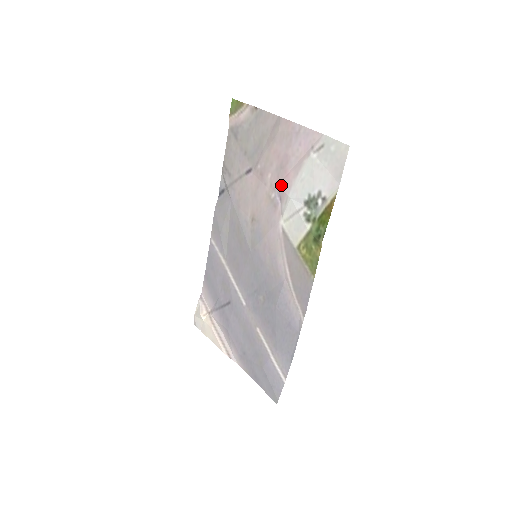
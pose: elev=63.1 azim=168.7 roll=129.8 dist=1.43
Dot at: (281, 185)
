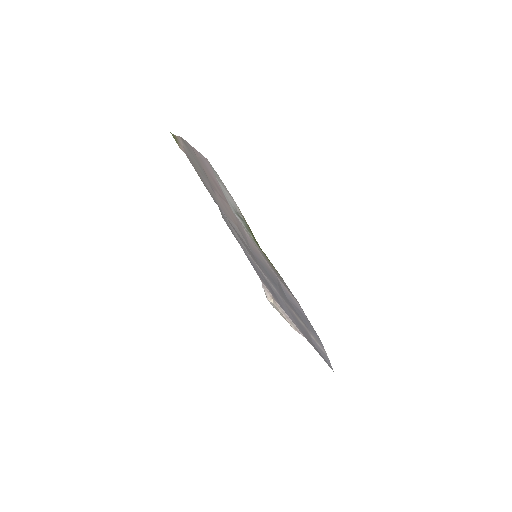
Dot at: (226, 200)
